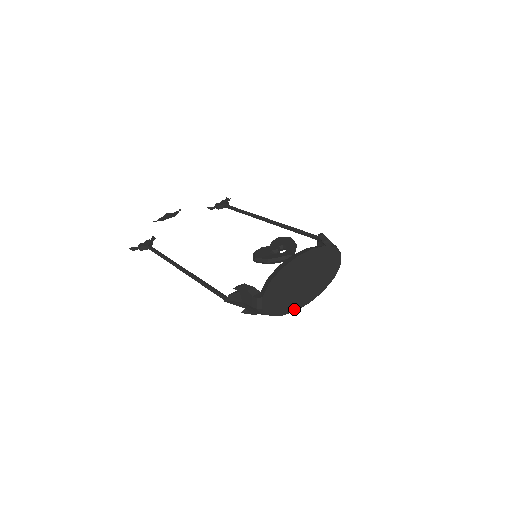
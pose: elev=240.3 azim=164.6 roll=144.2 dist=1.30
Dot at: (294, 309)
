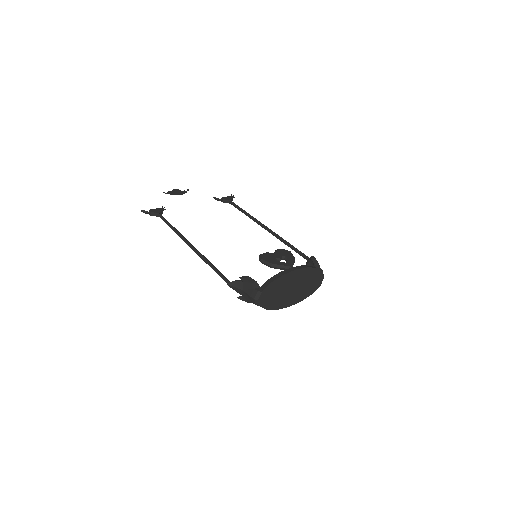
Dot at: (278, 308)
